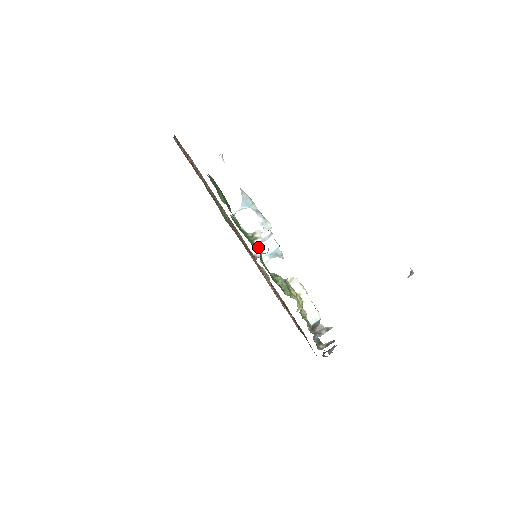
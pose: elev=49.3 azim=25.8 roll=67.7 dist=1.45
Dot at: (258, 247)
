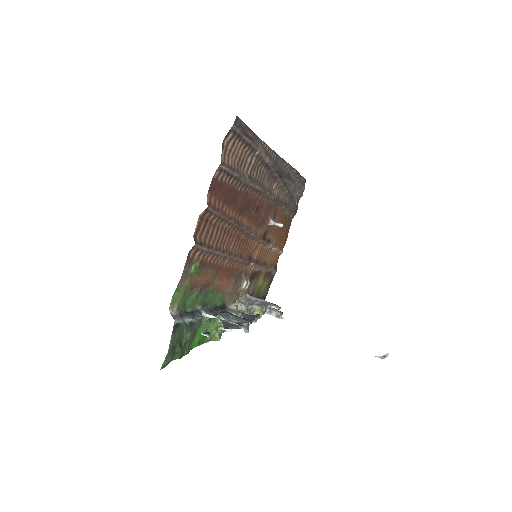
Dot at: (216, 340)
